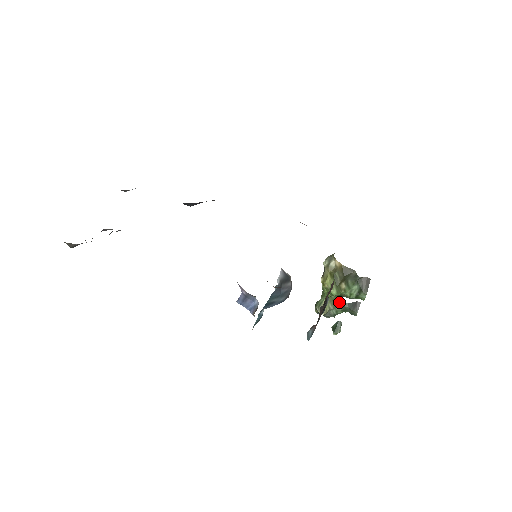
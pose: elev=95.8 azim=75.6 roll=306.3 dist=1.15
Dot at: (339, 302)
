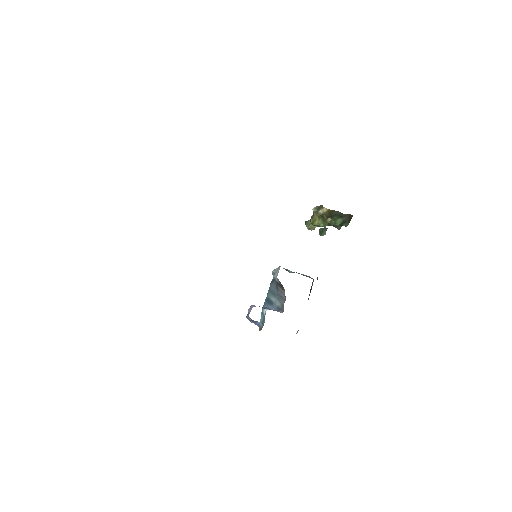
Dot at: occluded
